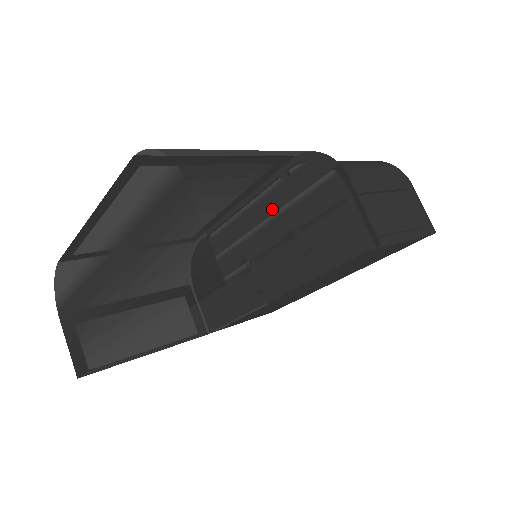
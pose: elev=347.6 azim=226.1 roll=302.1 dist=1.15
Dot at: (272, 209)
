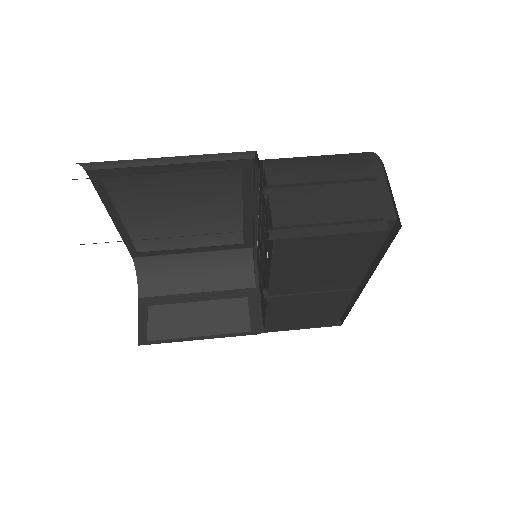
Dot at: (260, 211)
